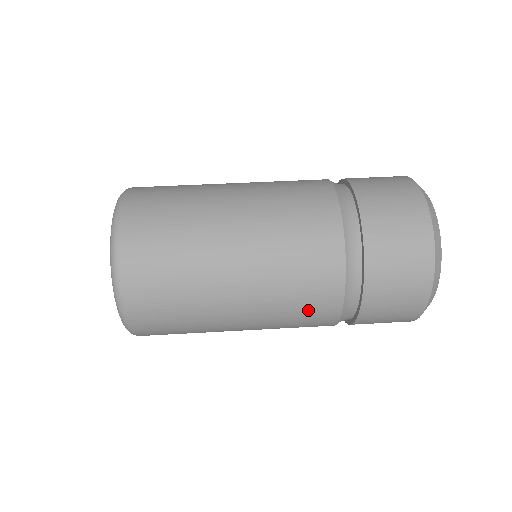
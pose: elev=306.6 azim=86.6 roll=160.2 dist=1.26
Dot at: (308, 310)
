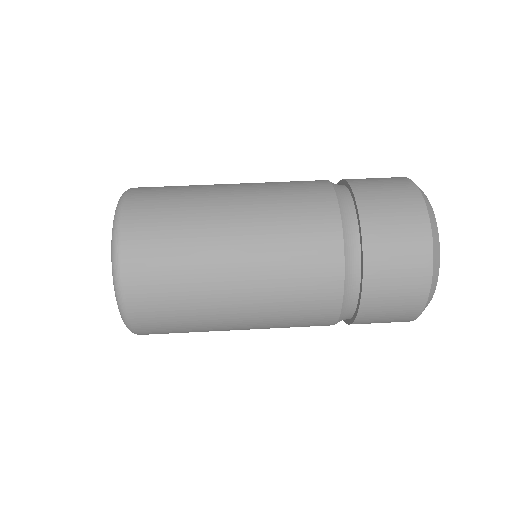
Dot at: (308, 250)
